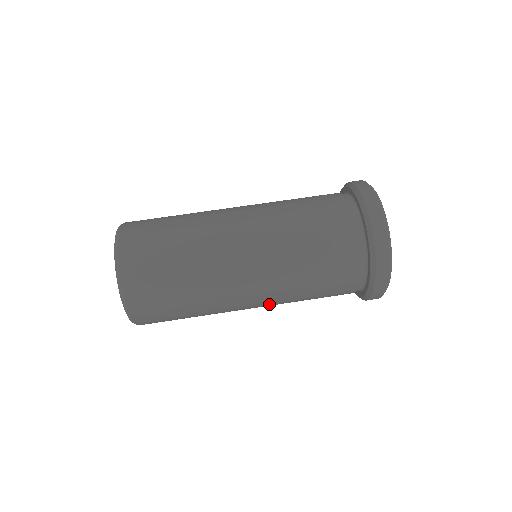
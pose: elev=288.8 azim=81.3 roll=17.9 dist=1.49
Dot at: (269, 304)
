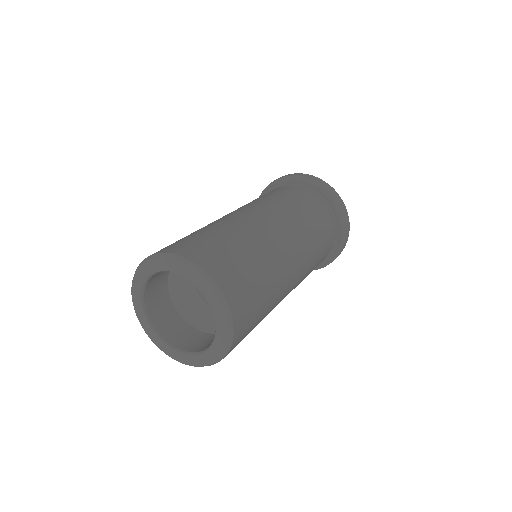
Dot at: (295, 234)
